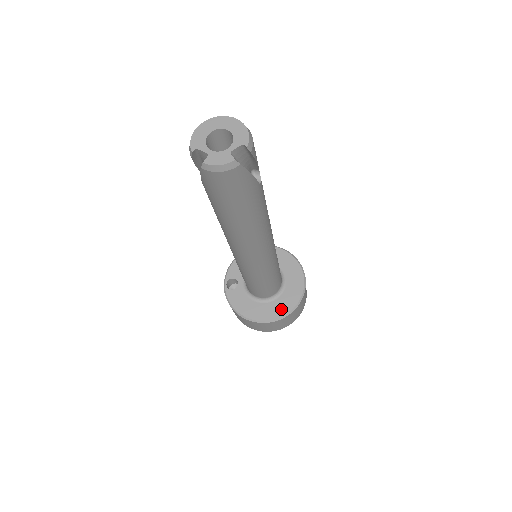
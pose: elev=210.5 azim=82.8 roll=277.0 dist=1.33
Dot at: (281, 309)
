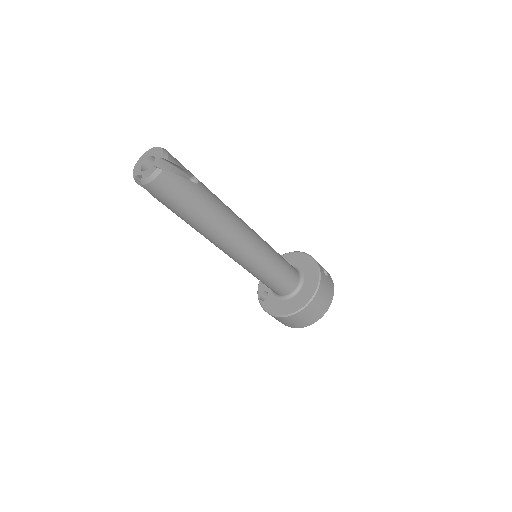
Dot at: (306, 296)
